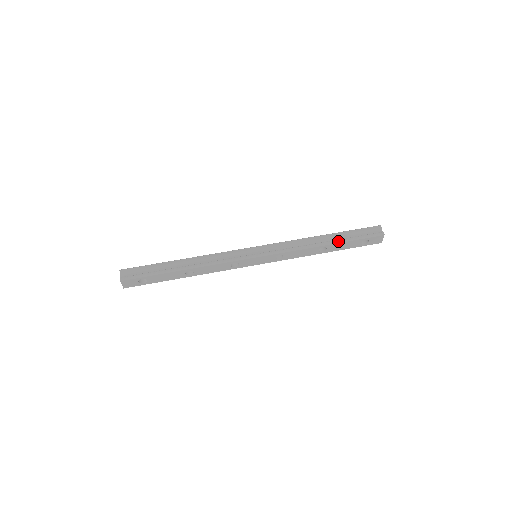
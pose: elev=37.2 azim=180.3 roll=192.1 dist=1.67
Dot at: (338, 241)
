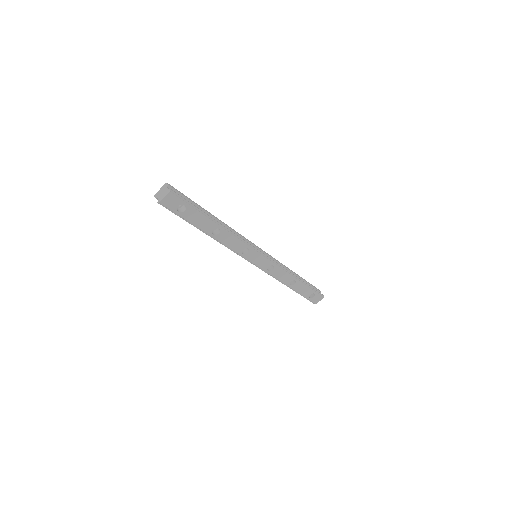
Dot at: (304, 282)
